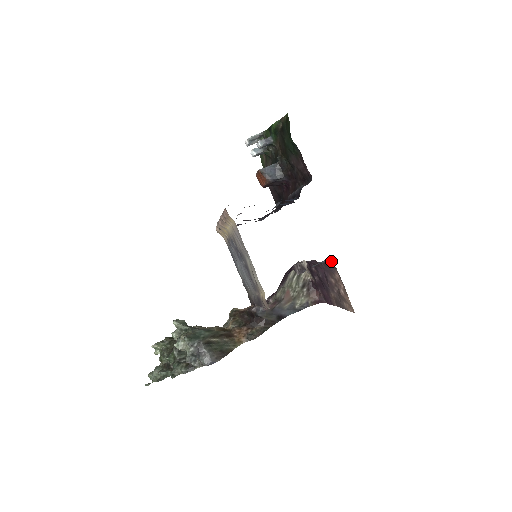
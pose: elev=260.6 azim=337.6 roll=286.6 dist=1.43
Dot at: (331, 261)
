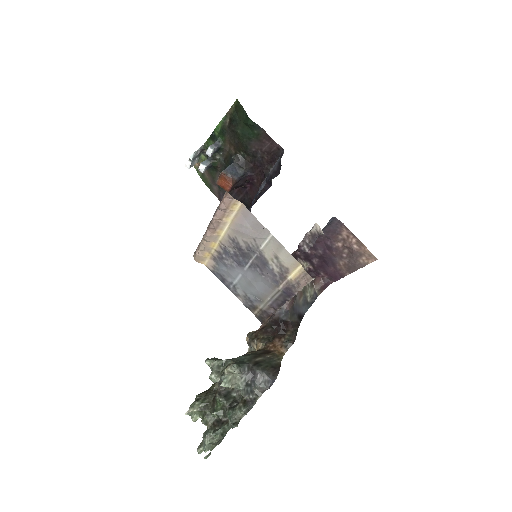
Dot at: (335, 218)
